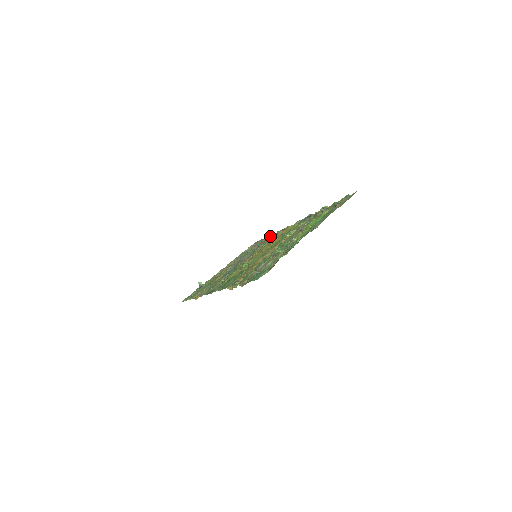
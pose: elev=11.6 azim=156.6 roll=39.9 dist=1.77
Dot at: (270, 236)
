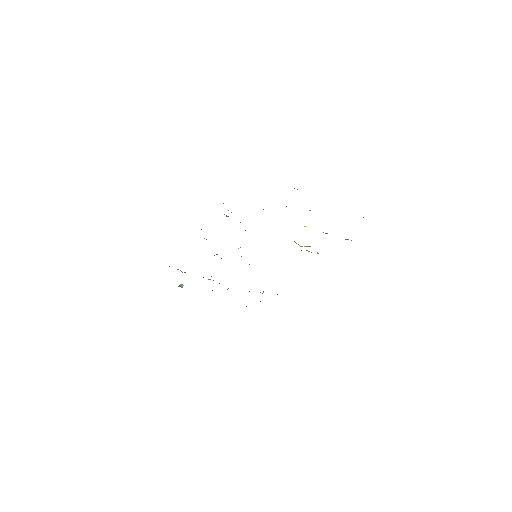
Dot at: occluded
